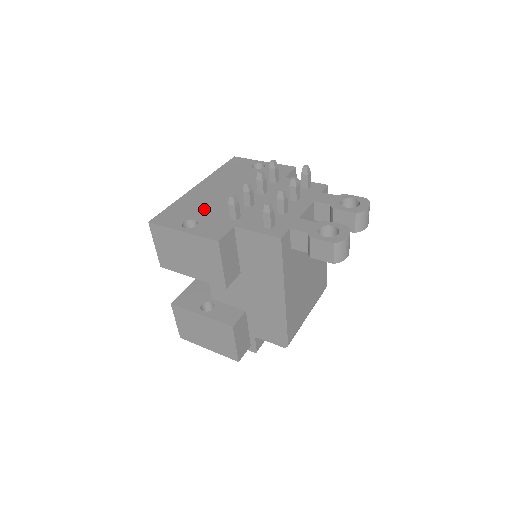
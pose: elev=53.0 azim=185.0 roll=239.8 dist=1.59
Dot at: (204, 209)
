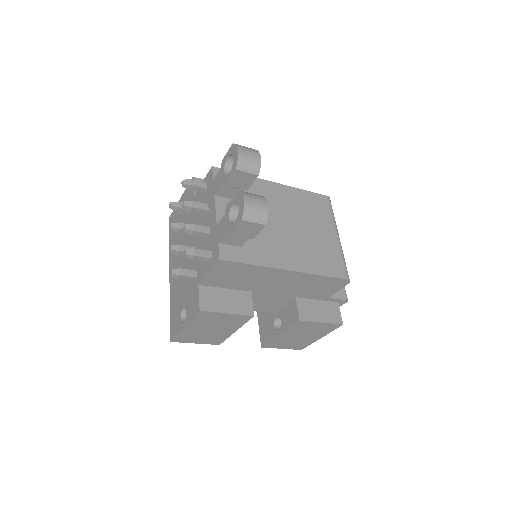
Dot at: (181, 291)
